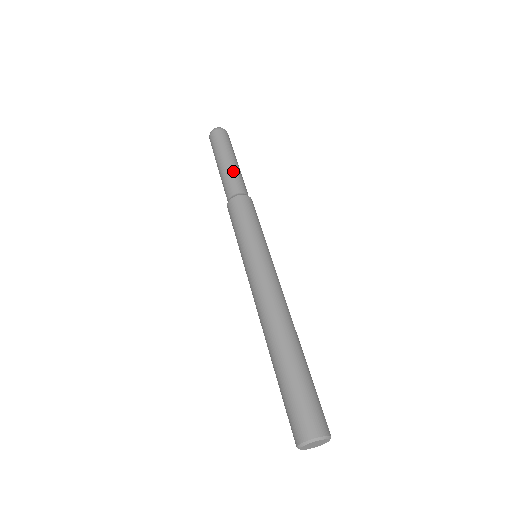
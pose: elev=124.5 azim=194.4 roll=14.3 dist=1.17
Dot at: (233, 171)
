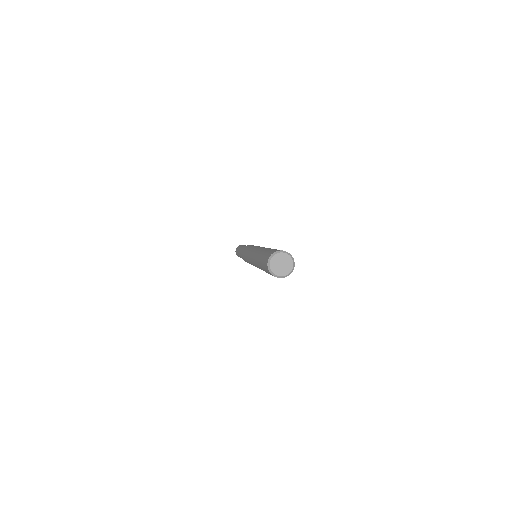
Dot at: occluded
